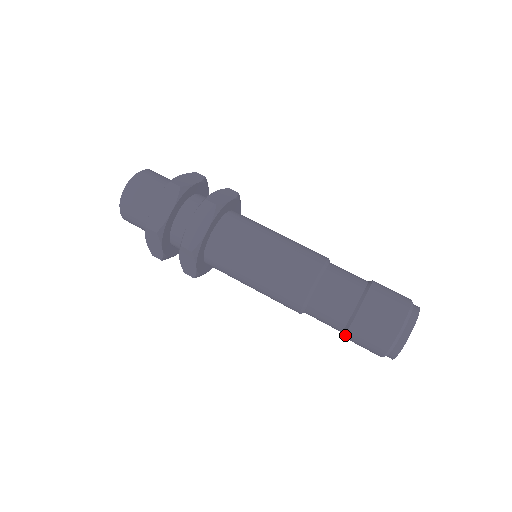
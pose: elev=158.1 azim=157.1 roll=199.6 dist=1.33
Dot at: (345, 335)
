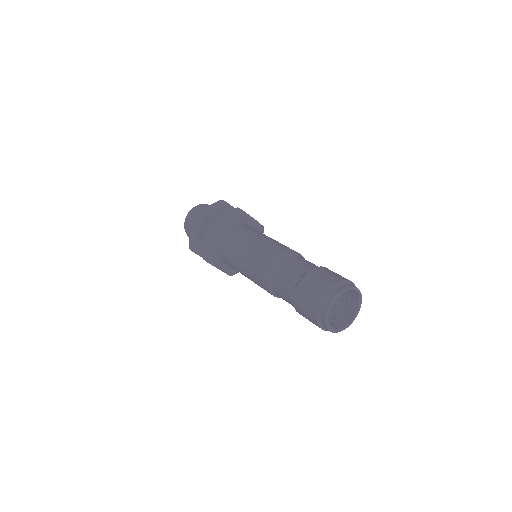
Dot at: (293, 296)
